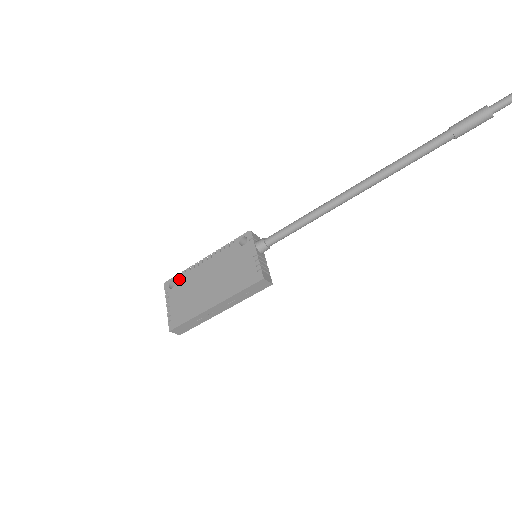
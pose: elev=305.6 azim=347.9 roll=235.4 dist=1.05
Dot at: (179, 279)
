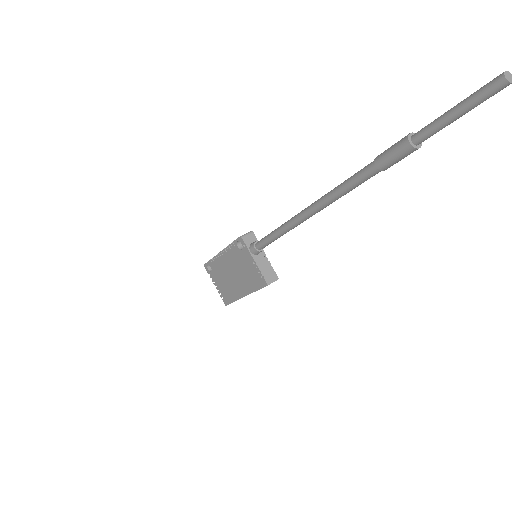
Dot at: (212, 266)
